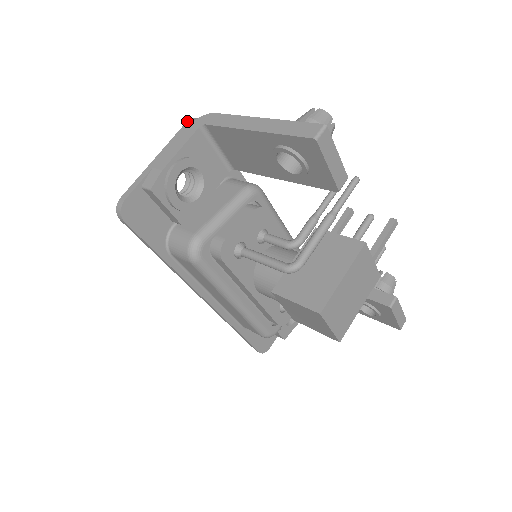
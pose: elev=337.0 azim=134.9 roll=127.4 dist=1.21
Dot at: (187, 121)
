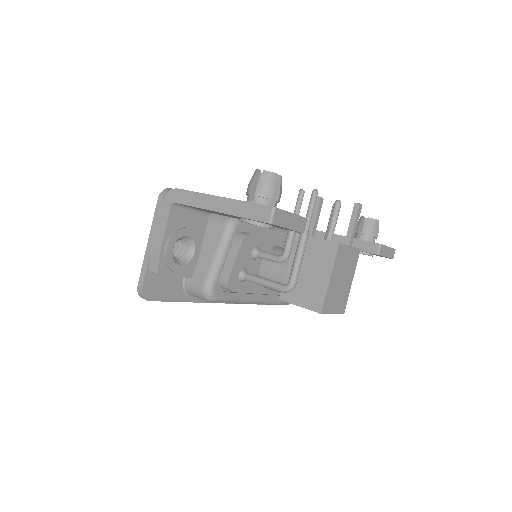
Dot at: (158, 198)
